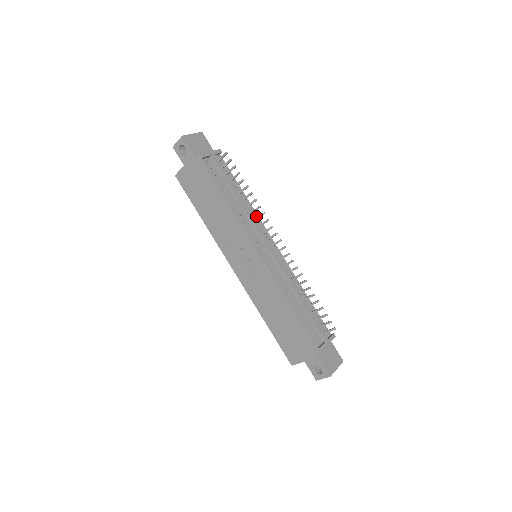
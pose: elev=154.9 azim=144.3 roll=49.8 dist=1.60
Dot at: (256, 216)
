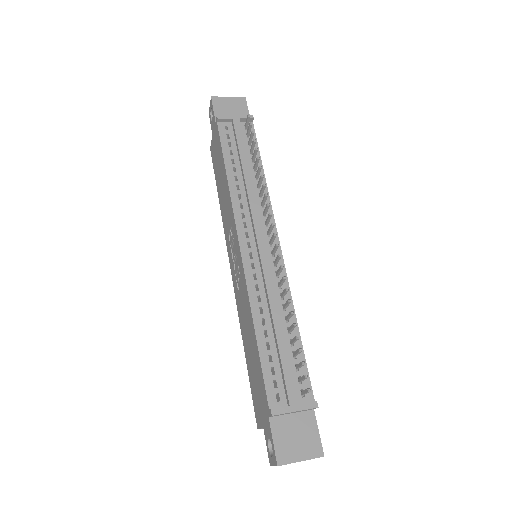
Dot at: (267, 201)
